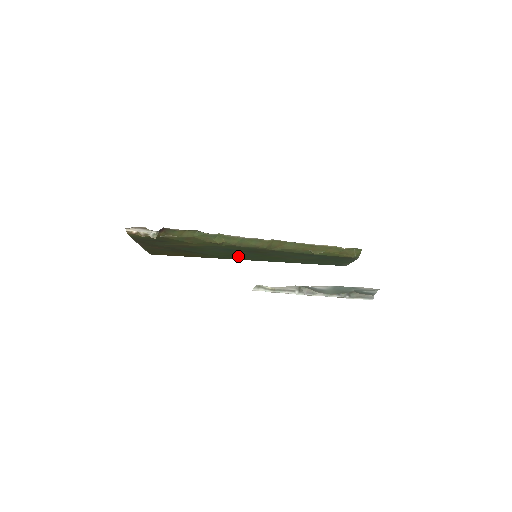
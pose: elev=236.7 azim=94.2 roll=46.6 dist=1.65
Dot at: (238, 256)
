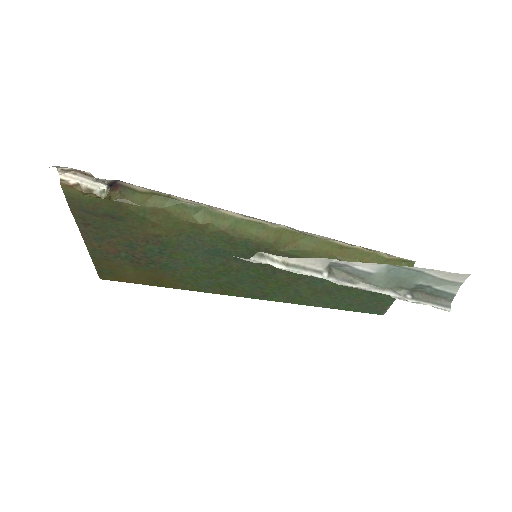
Dot at: (228, 281)
